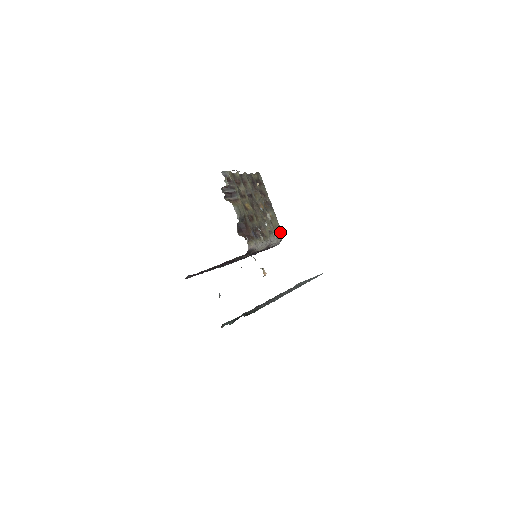
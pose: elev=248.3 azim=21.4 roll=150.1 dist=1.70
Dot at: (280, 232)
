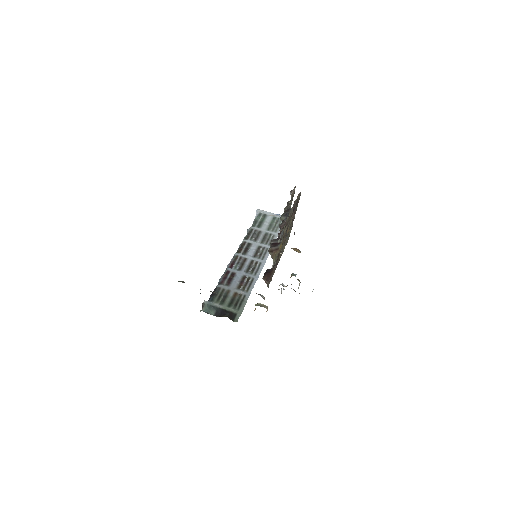
Dot at: (287, 242)
